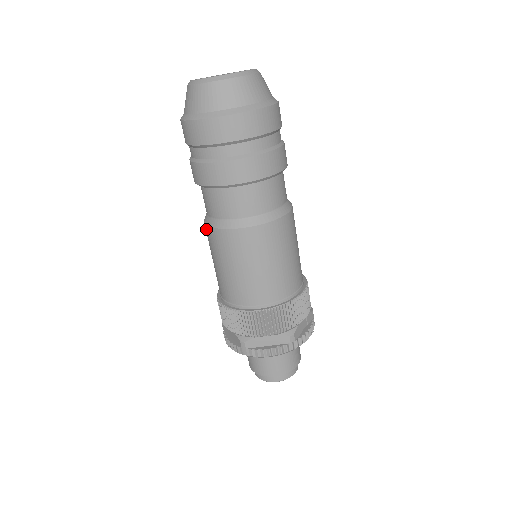
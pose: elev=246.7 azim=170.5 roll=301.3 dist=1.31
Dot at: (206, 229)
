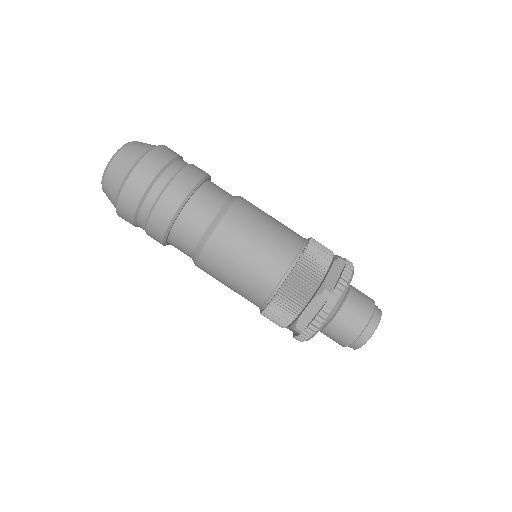
Dot at: (207, 252)
